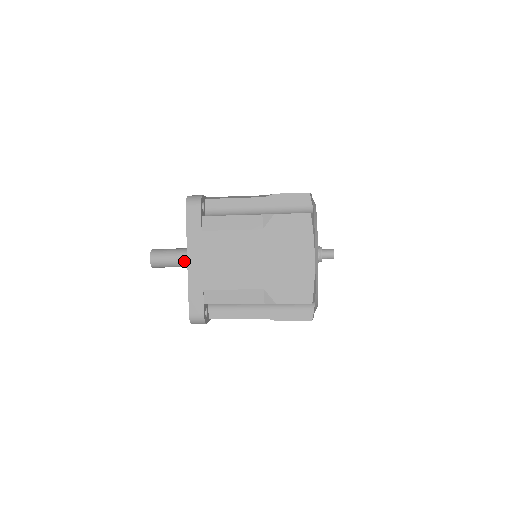
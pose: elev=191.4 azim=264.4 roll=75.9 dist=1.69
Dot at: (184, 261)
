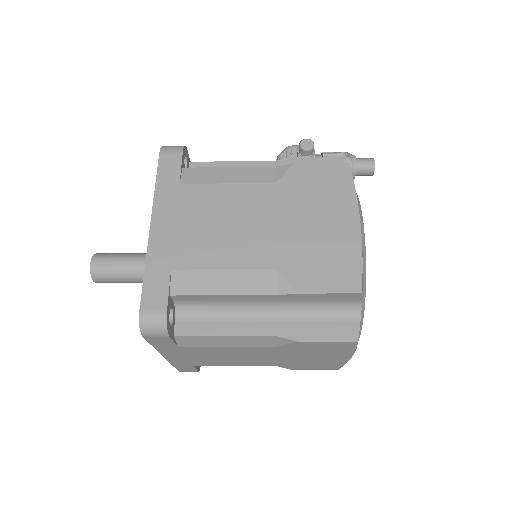
Dot at: occluded
